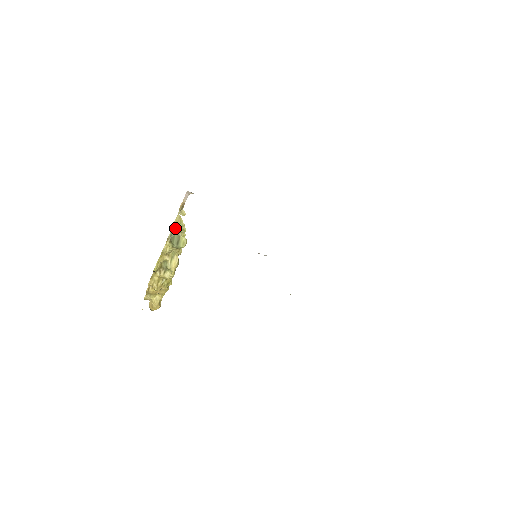
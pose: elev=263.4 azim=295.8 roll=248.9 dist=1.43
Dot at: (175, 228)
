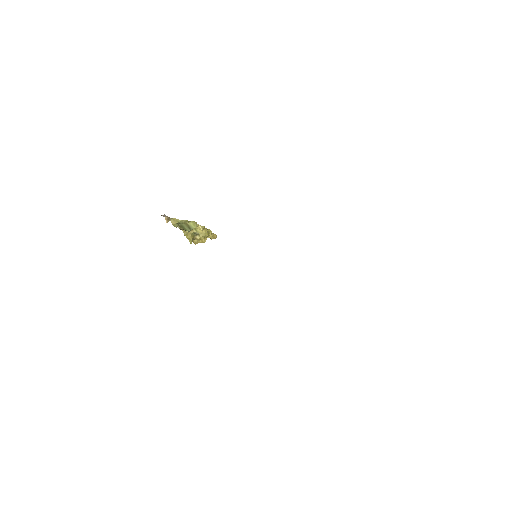
Dot at: (178, 225)
